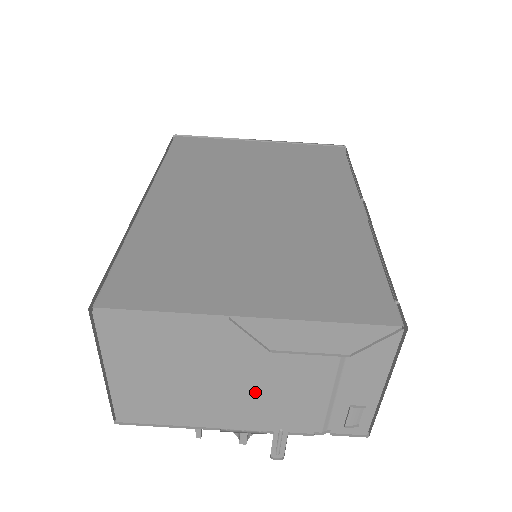
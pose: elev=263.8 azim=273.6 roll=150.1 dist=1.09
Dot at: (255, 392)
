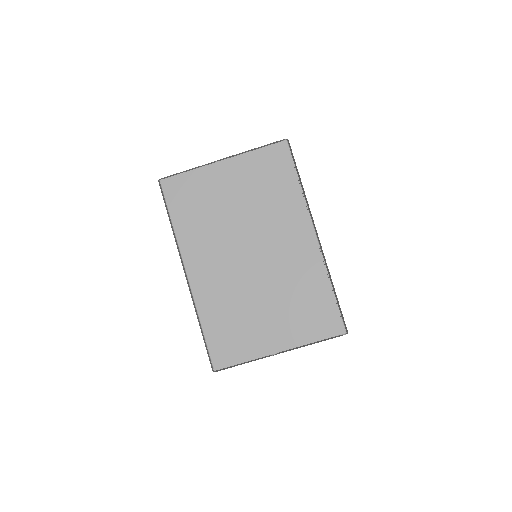
Dot at: occluded
